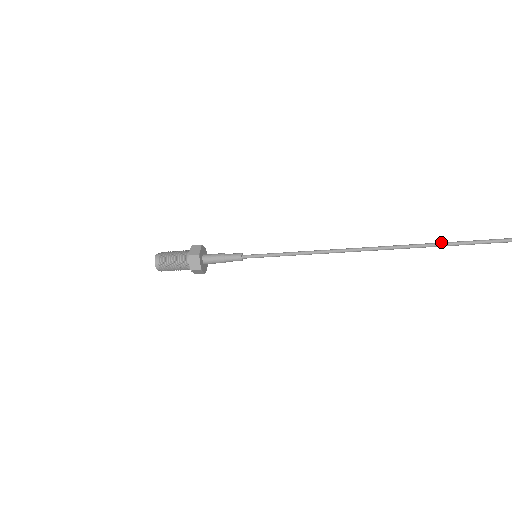
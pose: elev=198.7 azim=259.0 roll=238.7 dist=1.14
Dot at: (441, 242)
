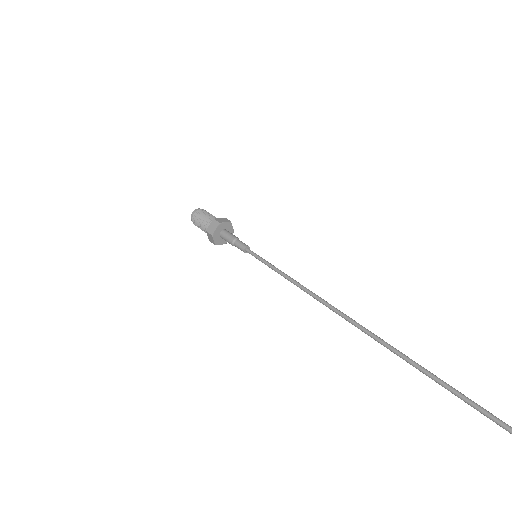
Dot at: (405, 359)
